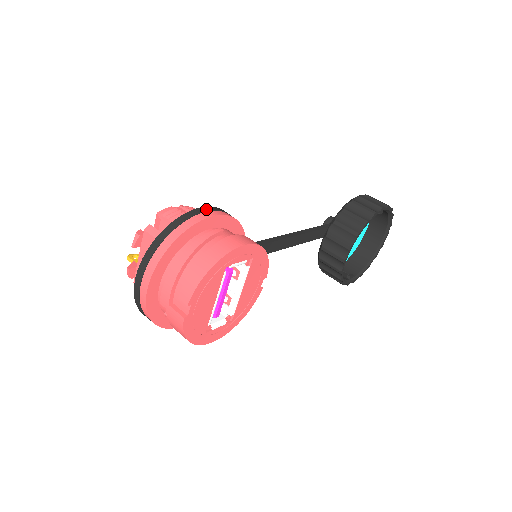
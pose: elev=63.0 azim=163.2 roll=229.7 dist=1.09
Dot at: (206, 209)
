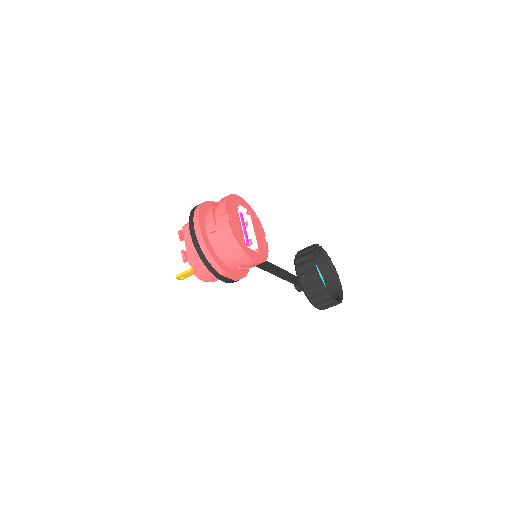
Dot at: occluded
